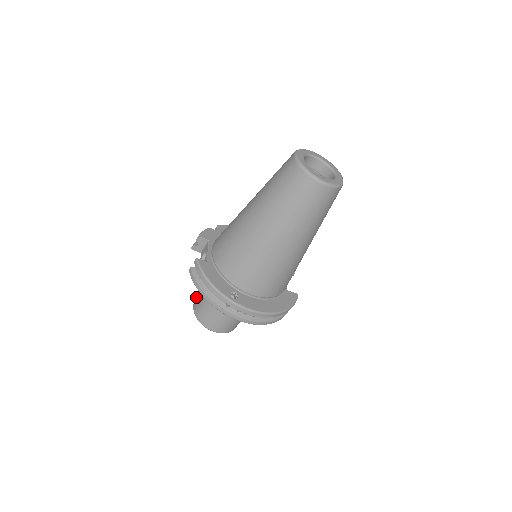
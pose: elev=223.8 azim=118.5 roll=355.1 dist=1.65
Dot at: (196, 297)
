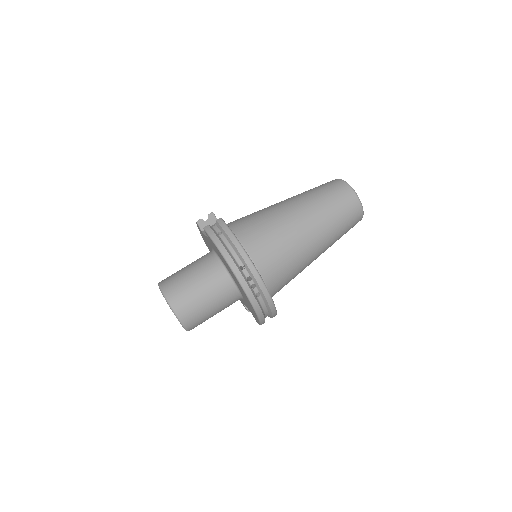
Dot at: occluded
